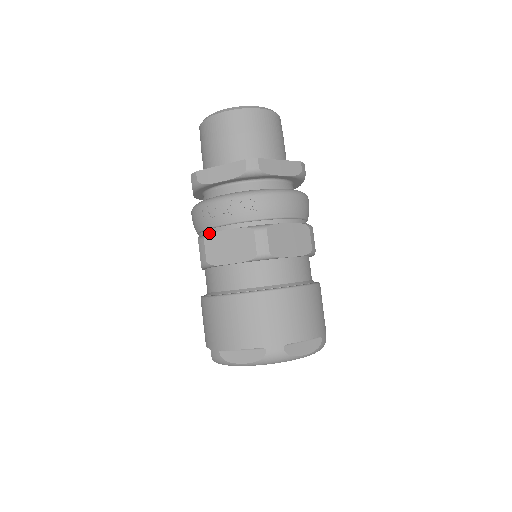
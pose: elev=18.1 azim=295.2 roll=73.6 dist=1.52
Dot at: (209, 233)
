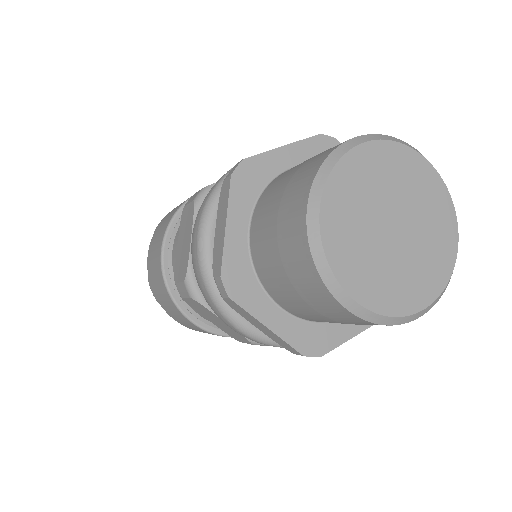
Dot at: occluded
